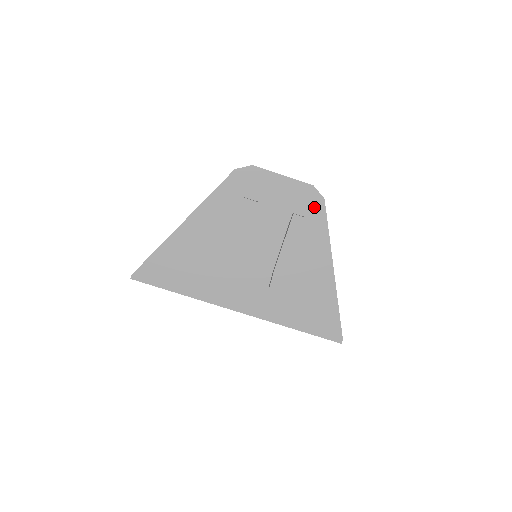
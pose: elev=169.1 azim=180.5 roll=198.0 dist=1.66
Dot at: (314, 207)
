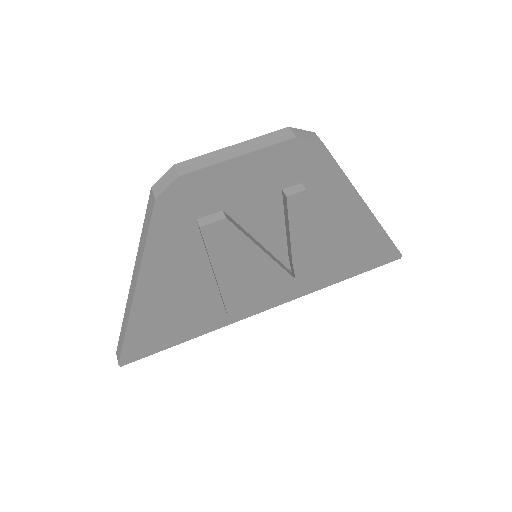
Dot at: (311, 163)
